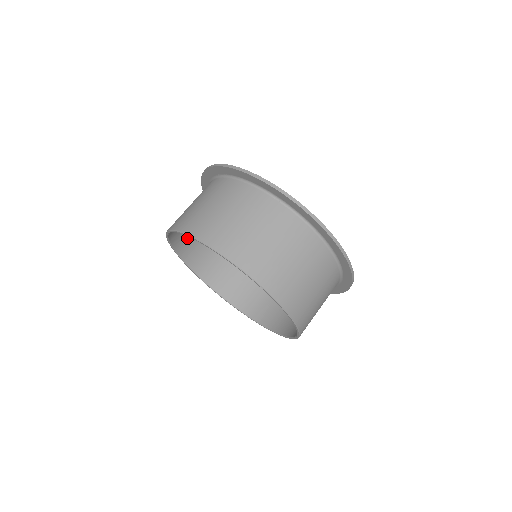
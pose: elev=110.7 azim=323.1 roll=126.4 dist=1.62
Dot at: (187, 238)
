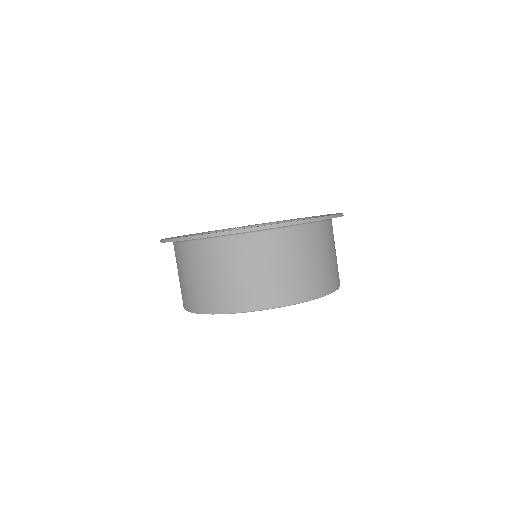
Dot at: occluded
